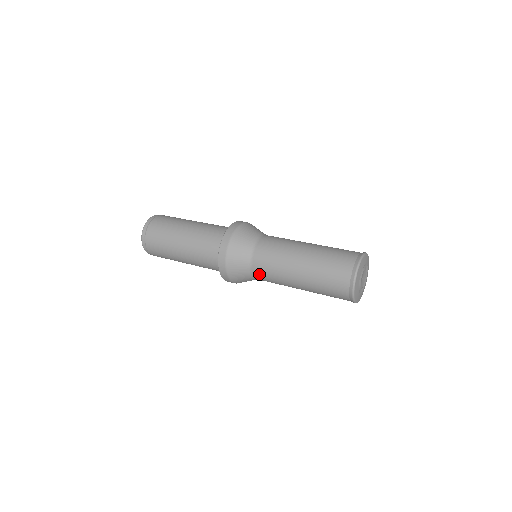
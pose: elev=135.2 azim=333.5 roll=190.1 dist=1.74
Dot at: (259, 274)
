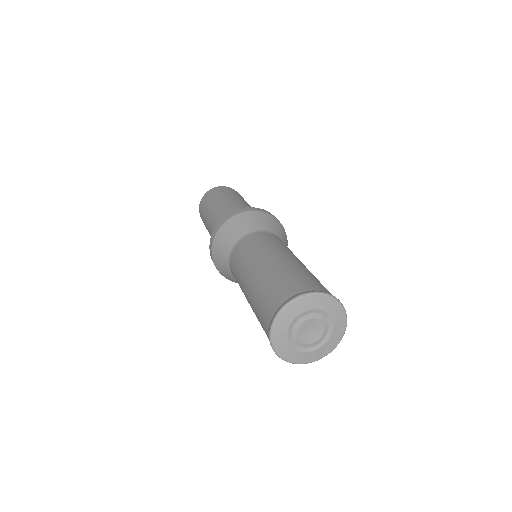
Dot at: occluded
